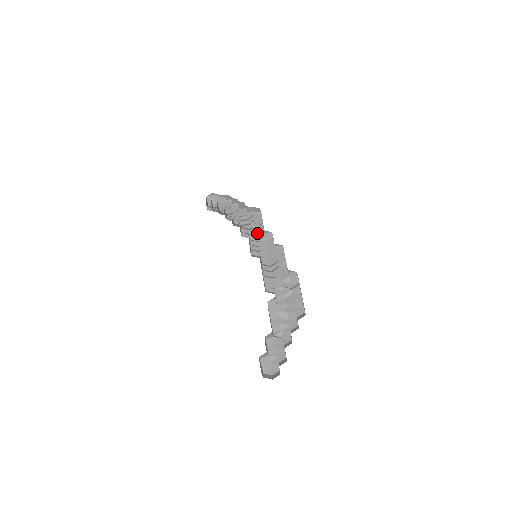
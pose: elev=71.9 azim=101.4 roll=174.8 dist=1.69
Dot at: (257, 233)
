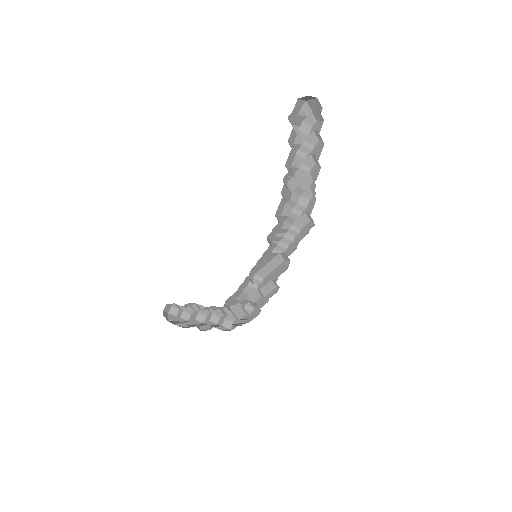
Dot at: (283, 238)
